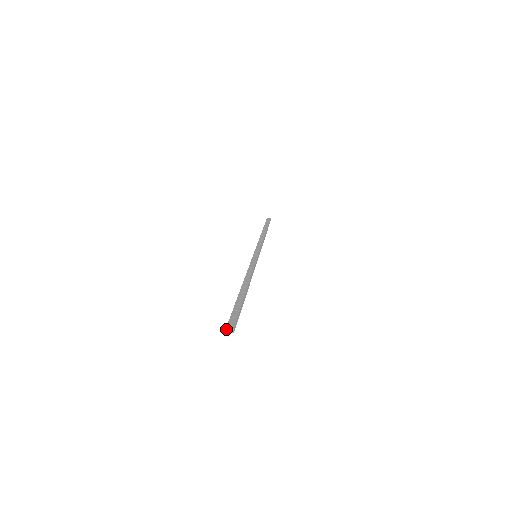
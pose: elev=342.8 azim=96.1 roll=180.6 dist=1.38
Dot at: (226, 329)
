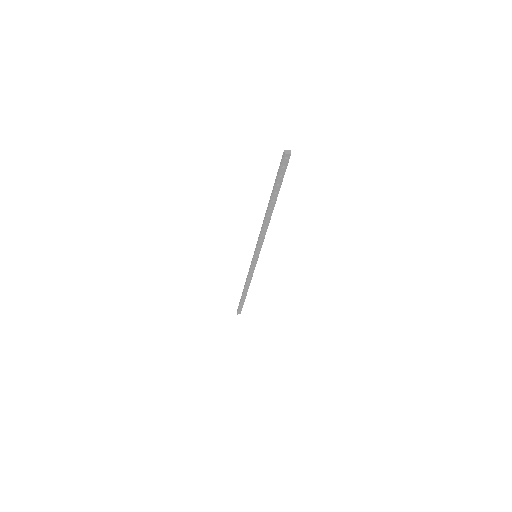
Dot at: (284, 151)
